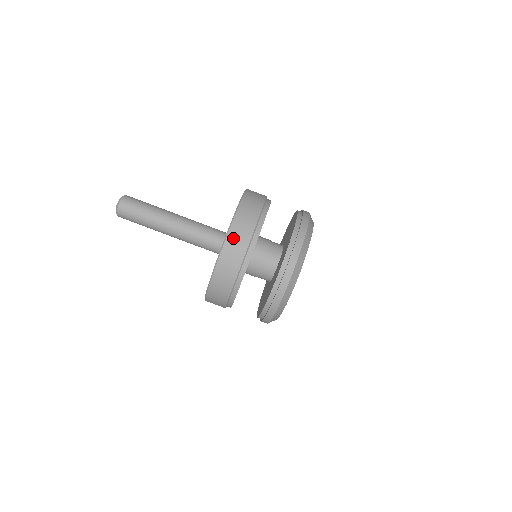
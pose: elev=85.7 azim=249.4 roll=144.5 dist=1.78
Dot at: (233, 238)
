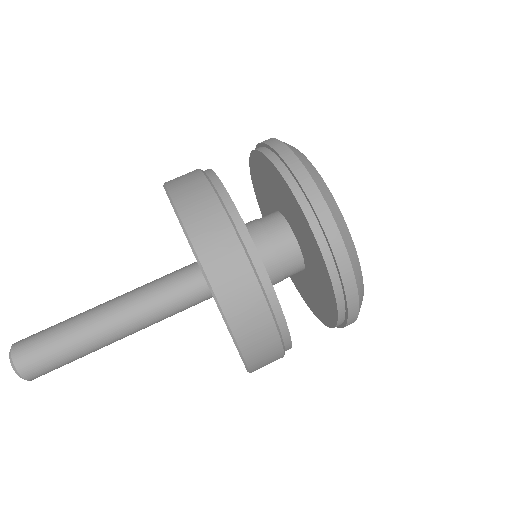
Dot at: (207, 248)
